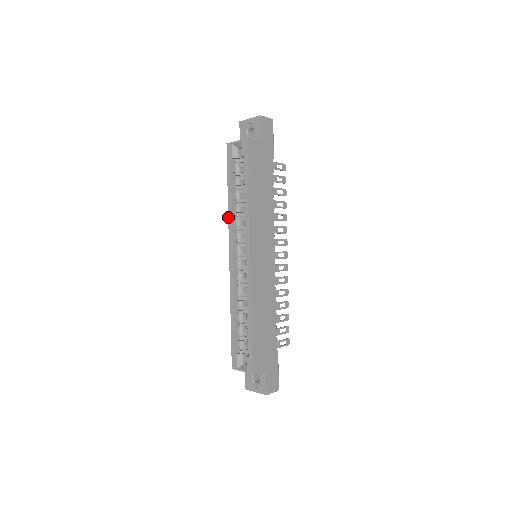
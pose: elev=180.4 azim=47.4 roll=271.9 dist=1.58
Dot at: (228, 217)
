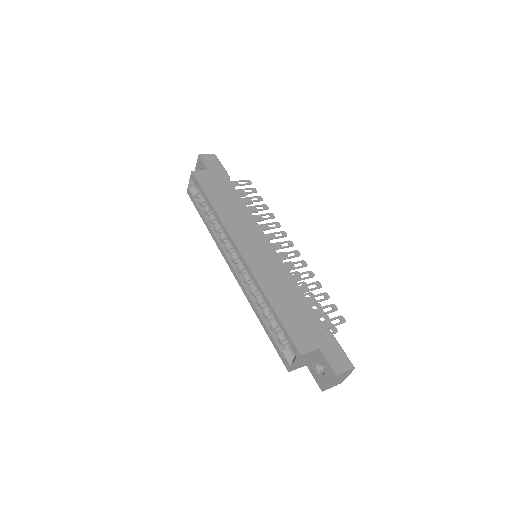
Dot at: occluded
